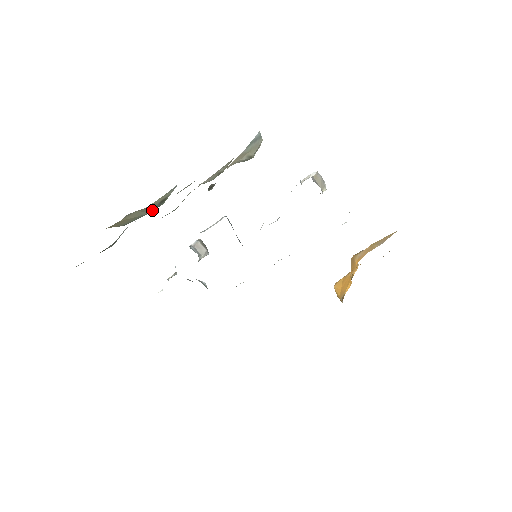
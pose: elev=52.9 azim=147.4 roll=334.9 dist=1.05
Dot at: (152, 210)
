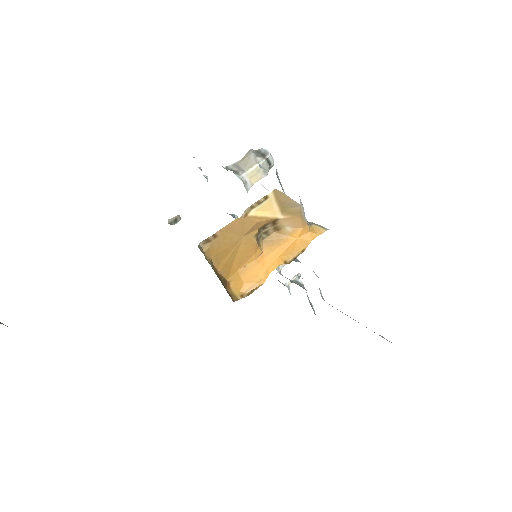
Dot at: occluded
